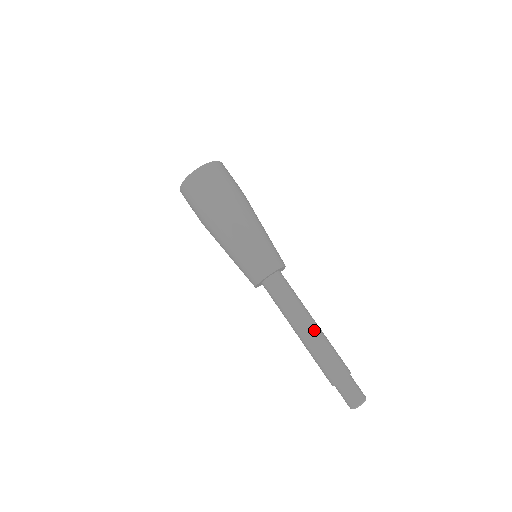
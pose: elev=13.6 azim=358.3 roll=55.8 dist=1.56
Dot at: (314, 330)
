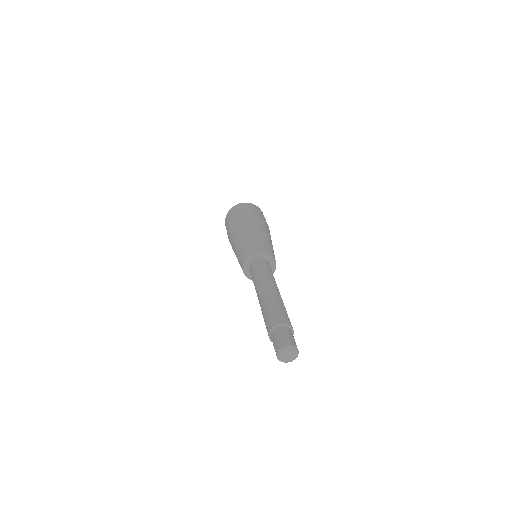
Dot at: (264, 293)
